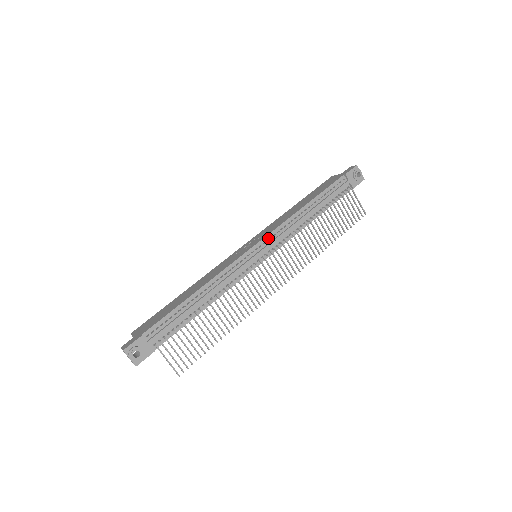
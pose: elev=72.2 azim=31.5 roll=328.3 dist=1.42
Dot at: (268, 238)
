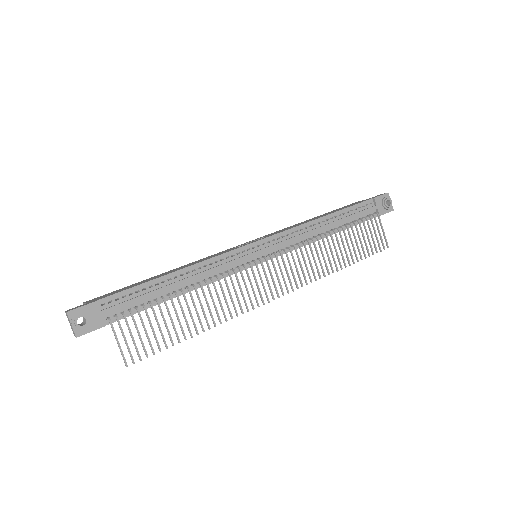
Dot at: (275, 238)
